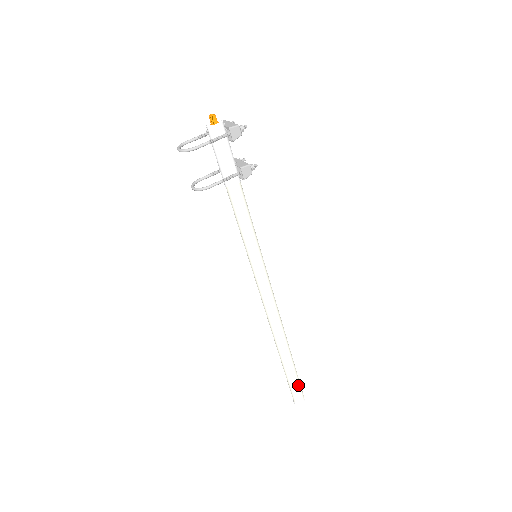
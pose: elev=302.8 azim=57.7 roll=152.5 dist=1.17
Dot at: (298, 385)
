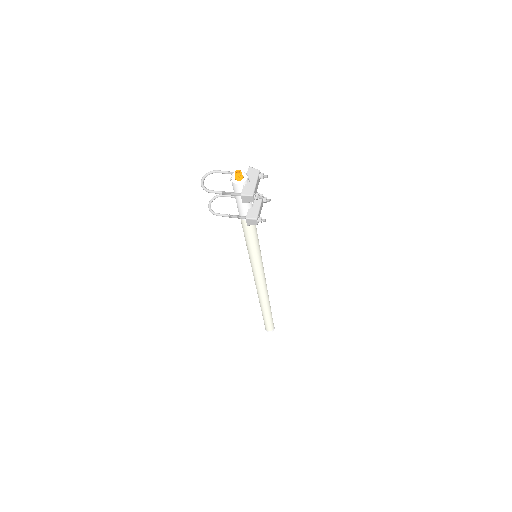
Dot at: (269, 324)
